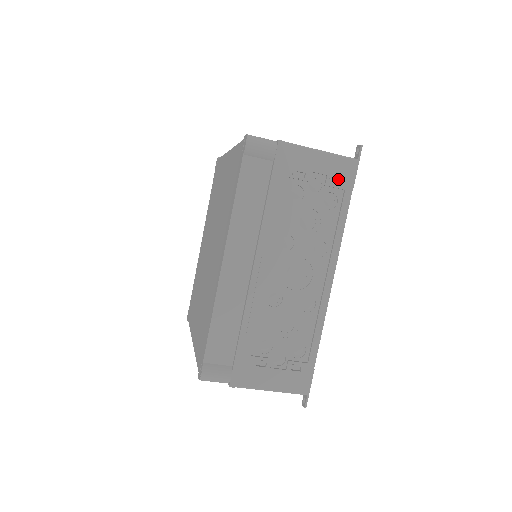
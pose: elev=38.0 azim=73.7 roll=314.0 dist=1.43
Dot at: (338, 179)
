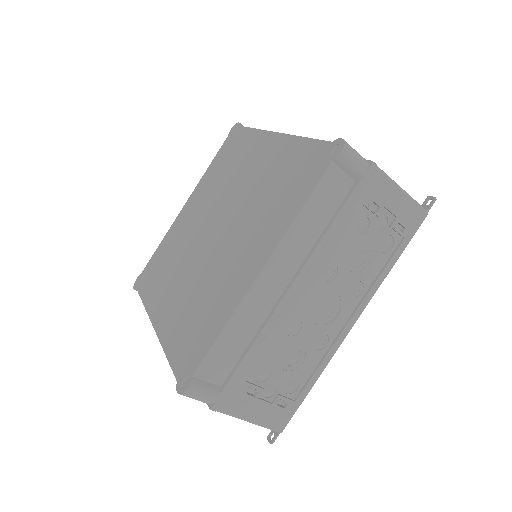
Dot at: (404, 225)
